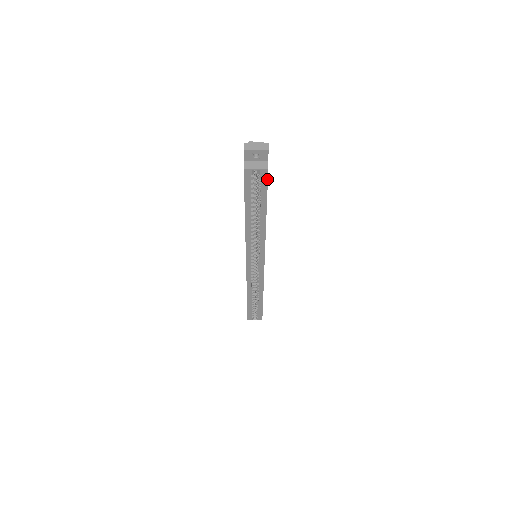
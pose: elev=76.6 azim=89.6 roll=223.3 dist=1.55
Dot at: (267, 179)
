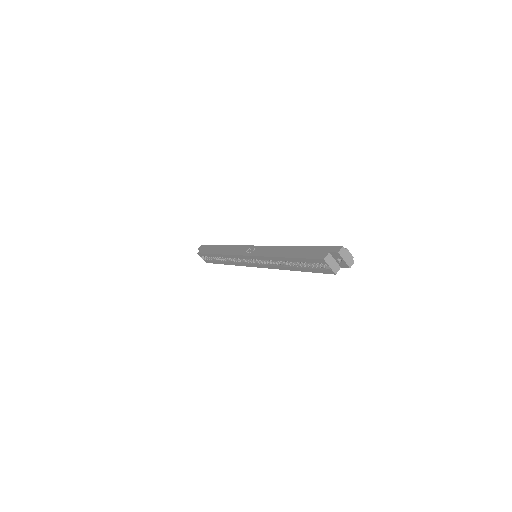
Dot at: (327, 273)
